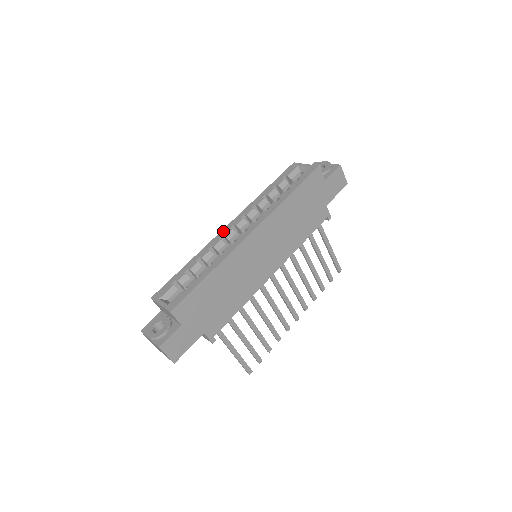
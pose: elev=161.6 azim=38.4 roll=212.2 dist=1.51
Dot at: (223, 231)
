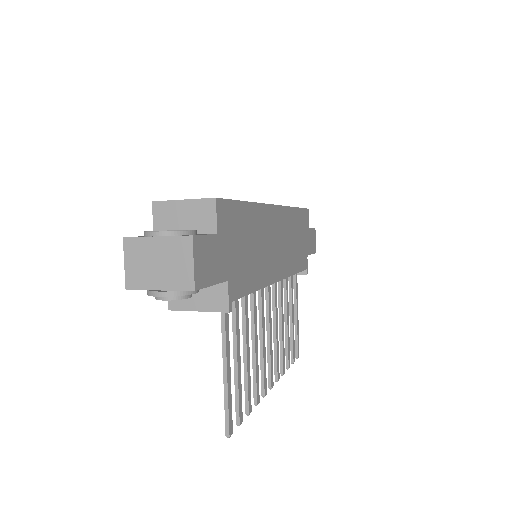
Dot at: occluded
